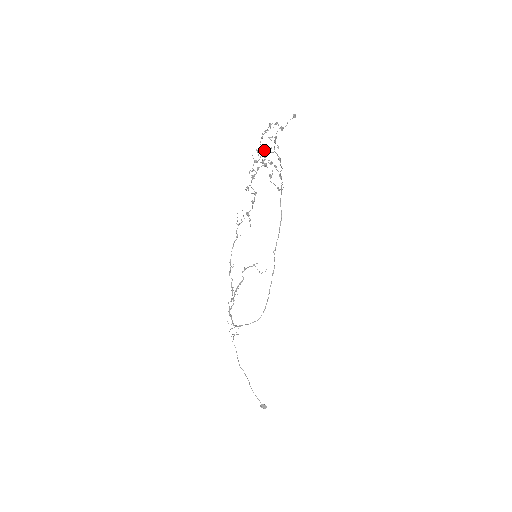
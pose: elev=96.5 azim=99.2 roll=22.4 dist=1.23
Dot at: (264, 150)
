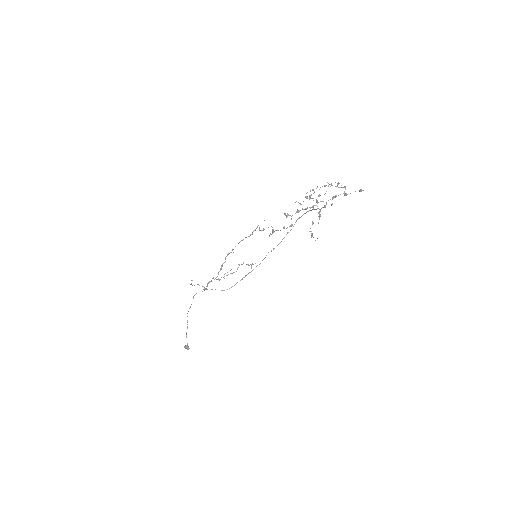
Dot at: (319, 194)
